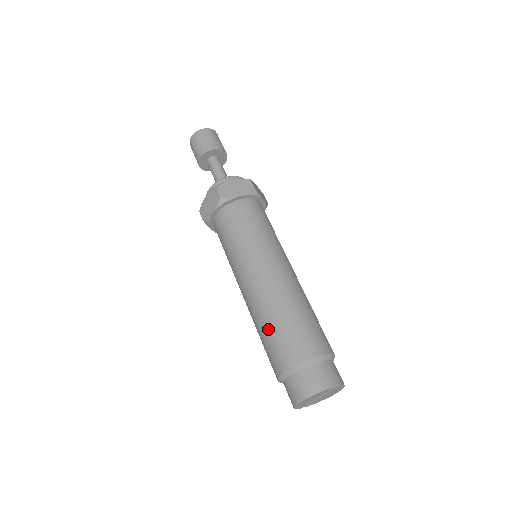
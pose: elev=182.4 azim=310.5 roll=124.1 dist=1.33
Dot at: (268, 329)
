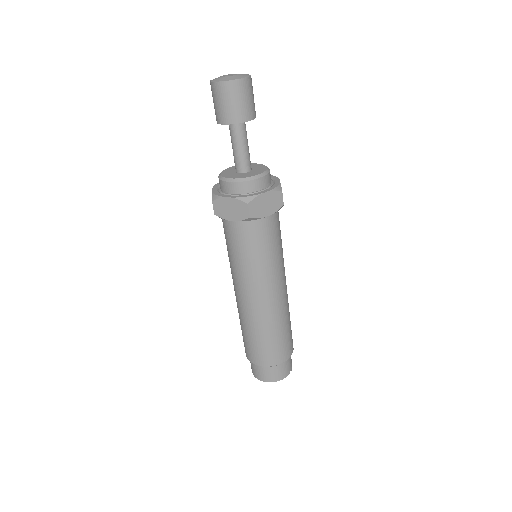
Dot at: (256, 337)
